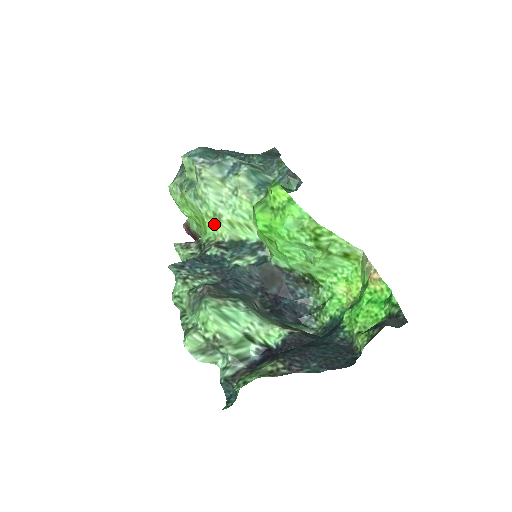
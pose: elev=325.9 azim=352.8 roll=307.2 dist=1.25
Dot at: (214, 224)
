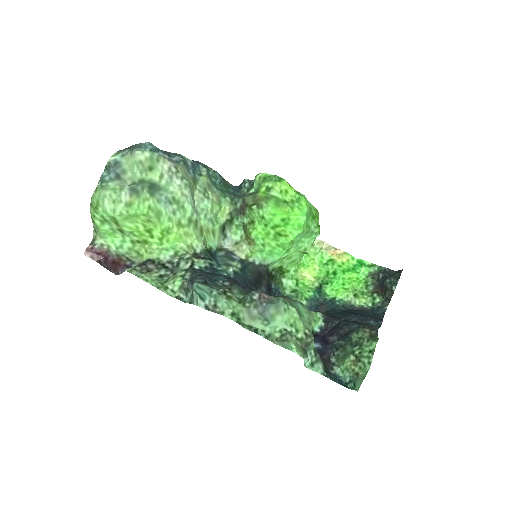
Dot at: (185, 234)
